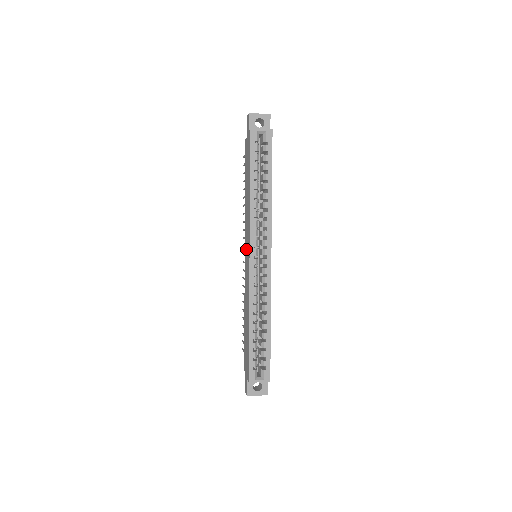
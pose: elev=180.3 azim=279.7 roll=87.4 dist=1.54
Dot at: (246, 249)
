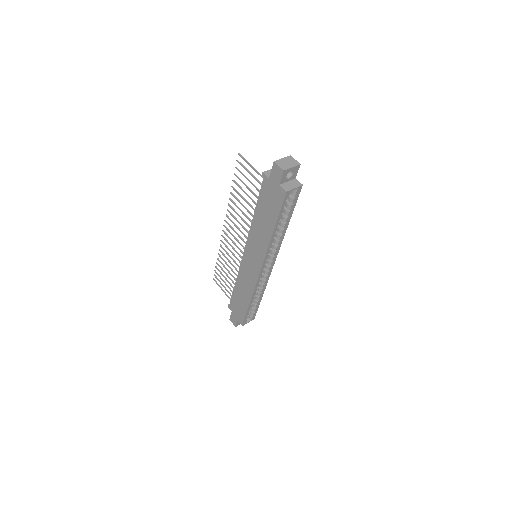
Dot at: (250, 256)
